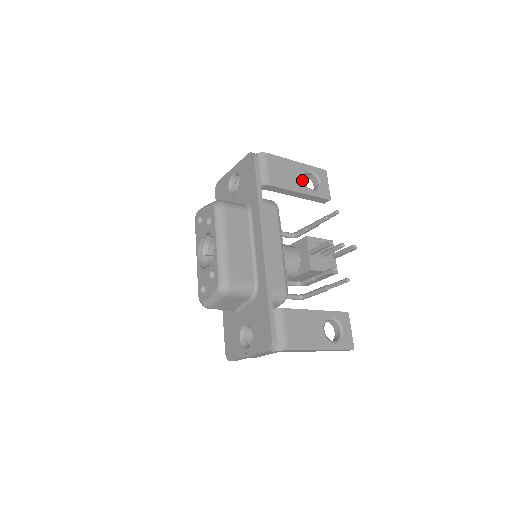
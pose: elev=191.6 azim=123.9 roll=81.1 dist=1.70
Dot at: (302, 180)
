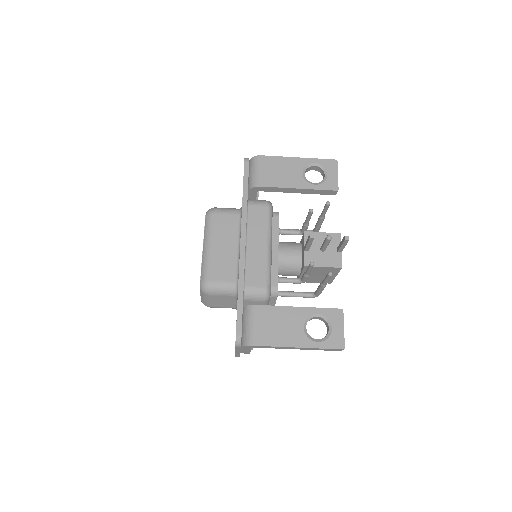
Dot at: (301, 175)
